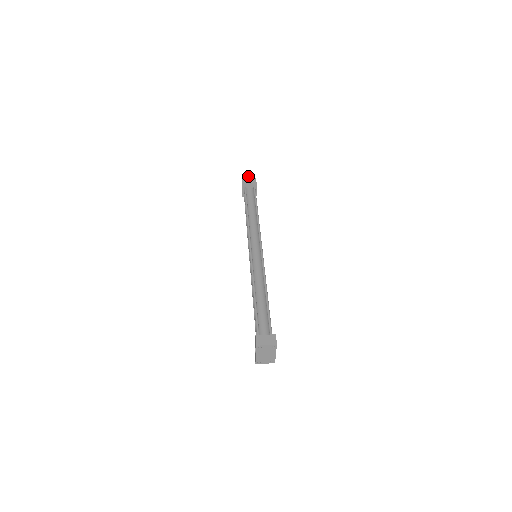
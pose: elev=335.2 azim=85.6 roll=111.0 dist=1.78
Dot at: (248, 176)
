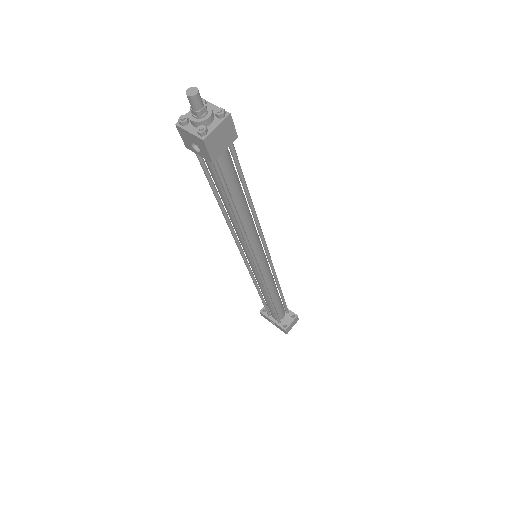
Dot at: (198, 99)
